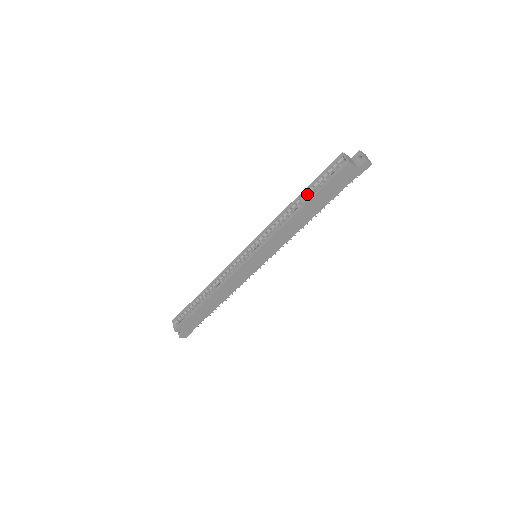
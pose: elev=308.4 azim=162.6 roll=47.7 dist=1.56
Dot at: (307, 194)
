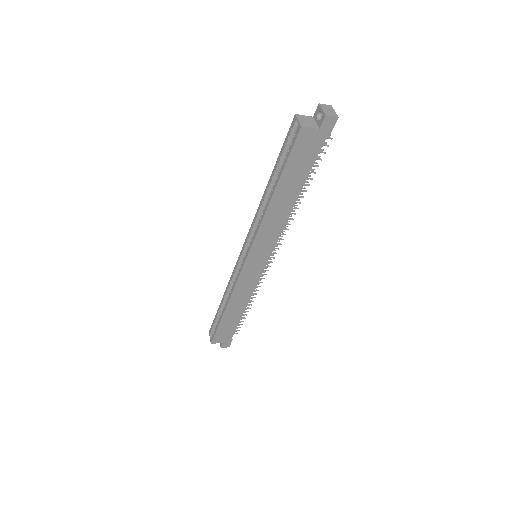
Dot at: (275, 177)
